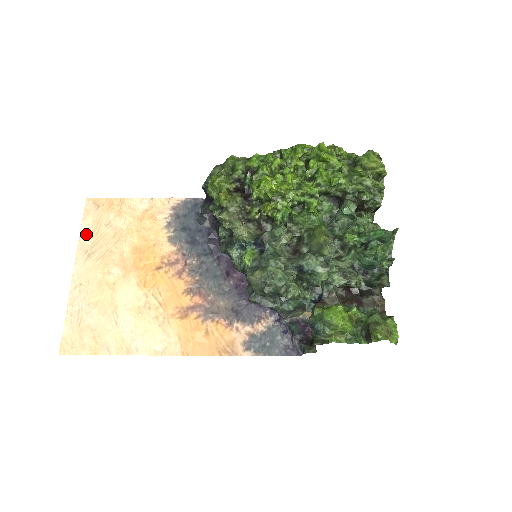
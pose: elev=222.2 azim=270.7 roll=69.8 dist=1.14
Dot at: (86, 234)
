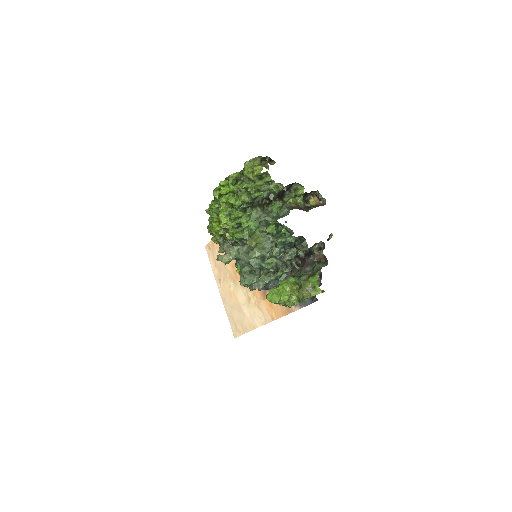
Dot at: (214, 268)
